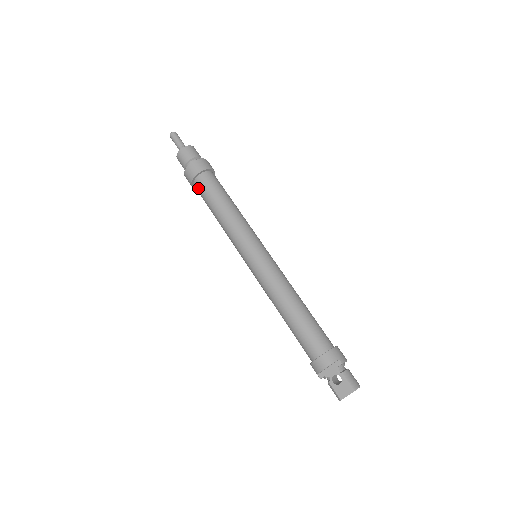
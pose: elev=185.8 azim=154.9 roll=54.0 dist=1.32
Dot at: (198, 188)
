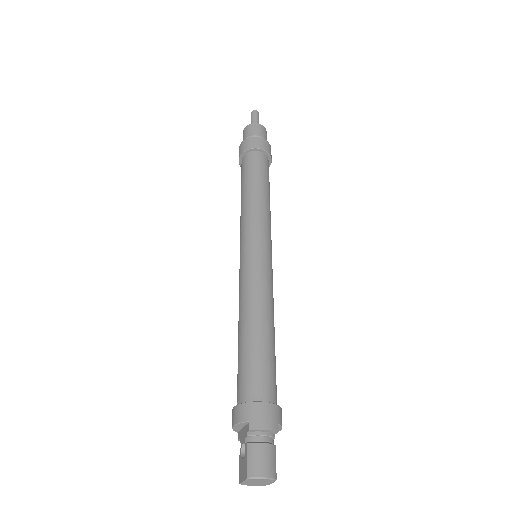
Dot at: occluded
